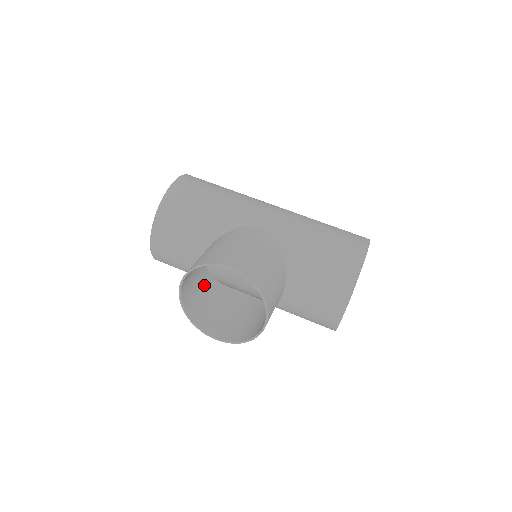
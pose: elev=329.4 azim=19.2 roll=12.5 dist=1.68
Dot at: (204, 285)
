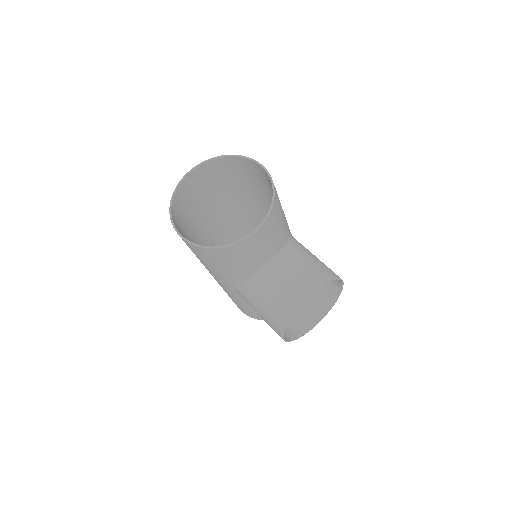
Dot at: (262, 286)
